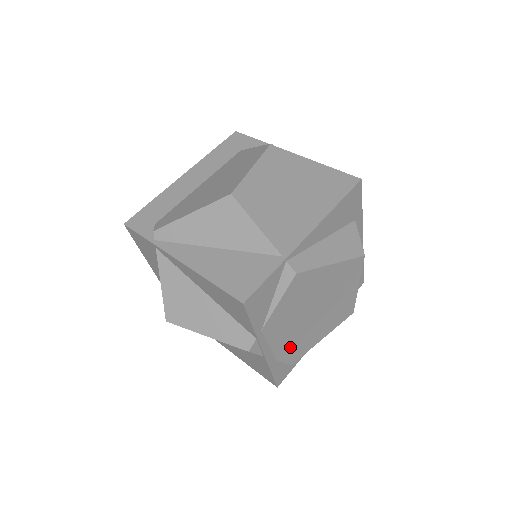
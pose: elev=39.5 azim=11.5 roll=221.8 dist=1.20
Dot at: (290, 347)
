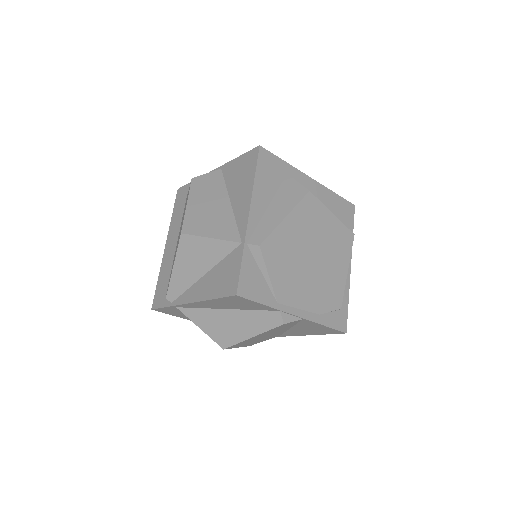
Dot at: (322, 297)
